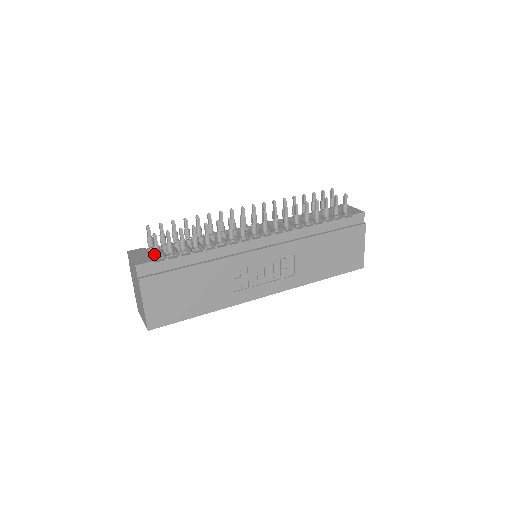
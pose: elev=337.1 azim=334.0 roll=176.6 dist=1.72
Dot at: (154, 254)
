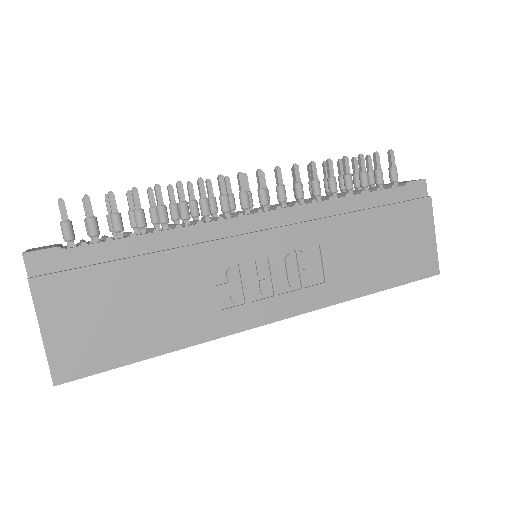
Dot at: occluded
